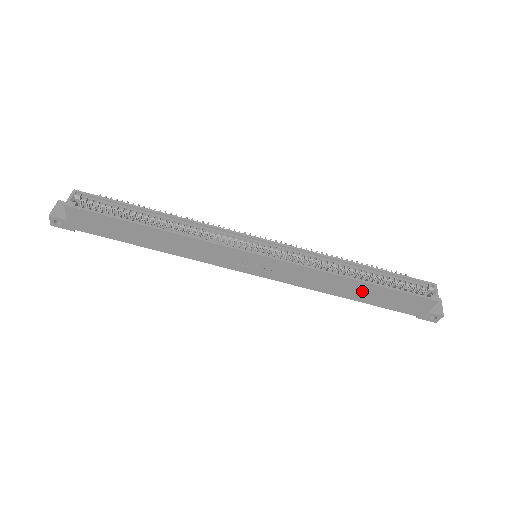
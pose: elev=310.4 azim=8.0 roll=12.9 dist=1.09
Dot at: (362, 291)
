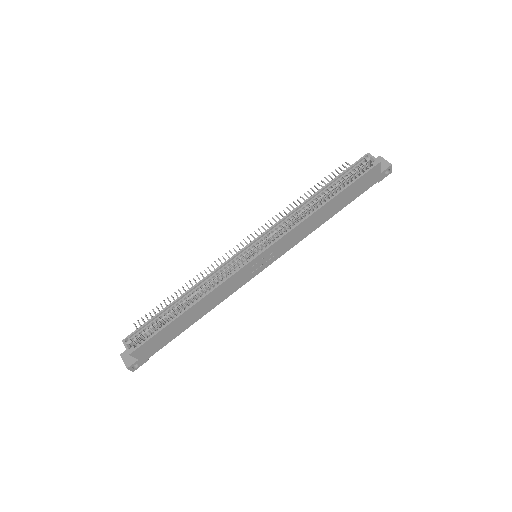
Dot at: (333, 206)
